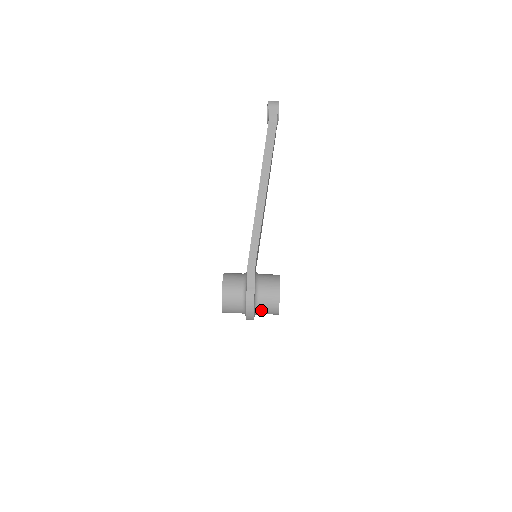
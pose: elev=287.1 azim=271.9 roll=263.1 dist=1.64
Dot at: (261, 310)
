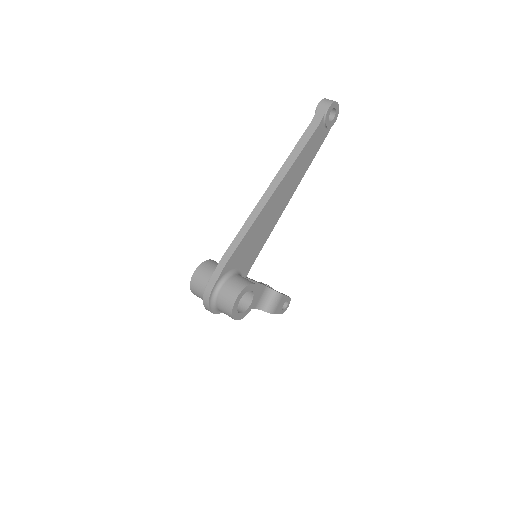
Dot at: (219, 308)
